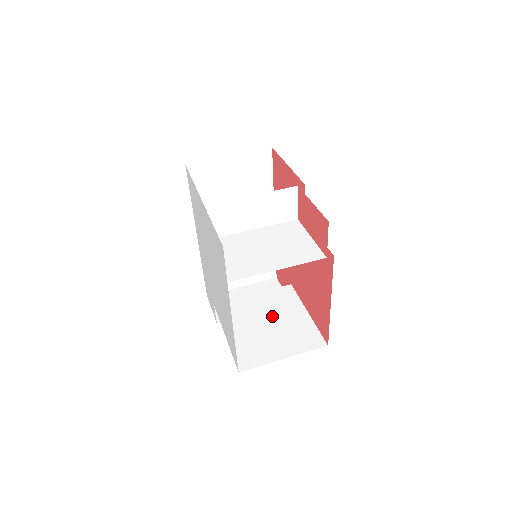
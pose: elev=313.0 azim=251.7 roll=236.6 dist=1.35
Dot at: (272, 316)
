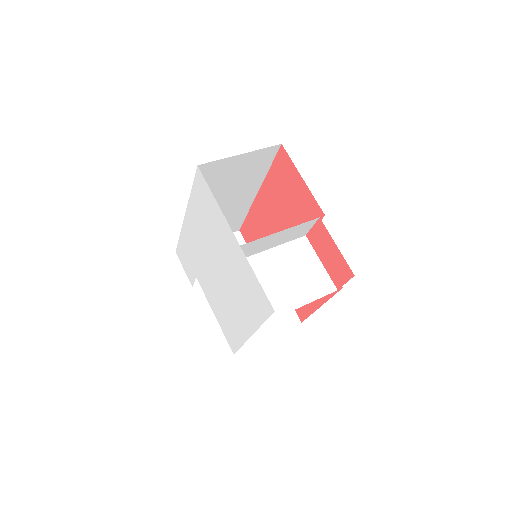
Dot at: occluded
